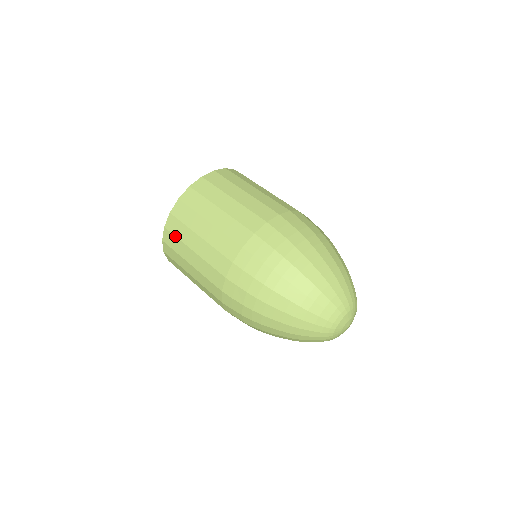
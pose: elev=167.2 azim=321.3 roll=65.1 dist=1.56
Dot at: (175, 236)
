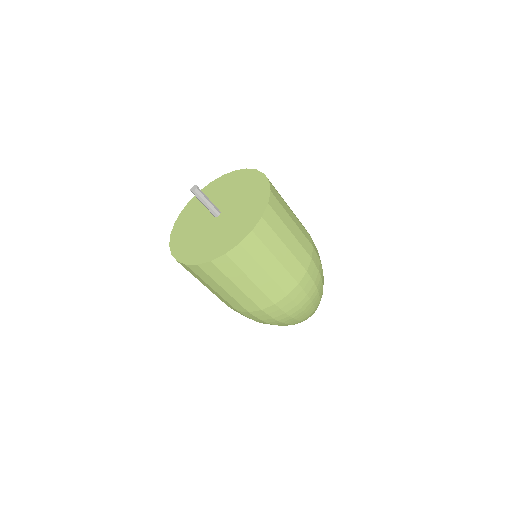
Dot at: (222, 272)
